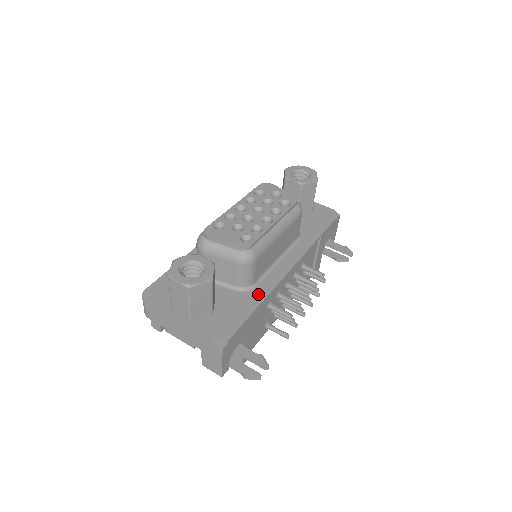
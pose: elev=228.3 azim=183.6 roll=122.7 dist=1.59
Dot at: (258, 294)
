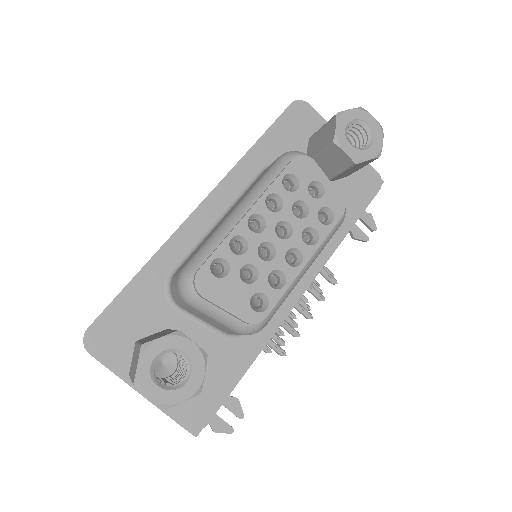
Dot at: (252, 344)
